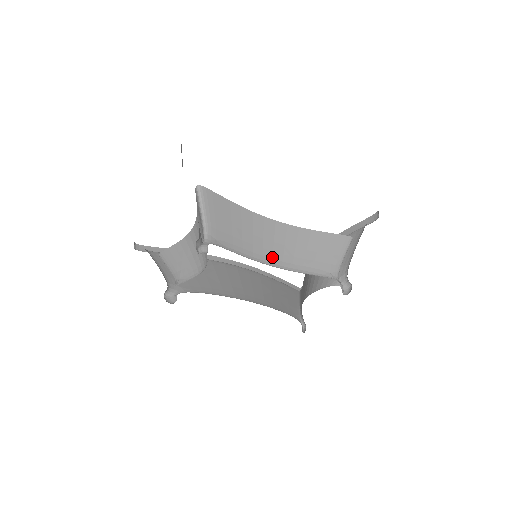
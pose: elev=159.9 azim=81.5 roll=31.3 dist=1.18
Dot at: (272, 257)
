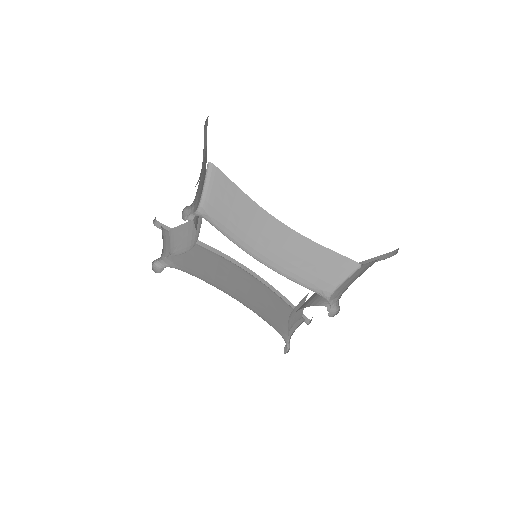
Dot at: (263, 254)
